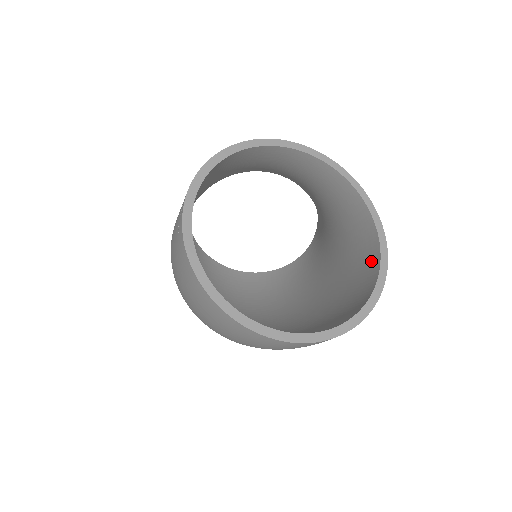
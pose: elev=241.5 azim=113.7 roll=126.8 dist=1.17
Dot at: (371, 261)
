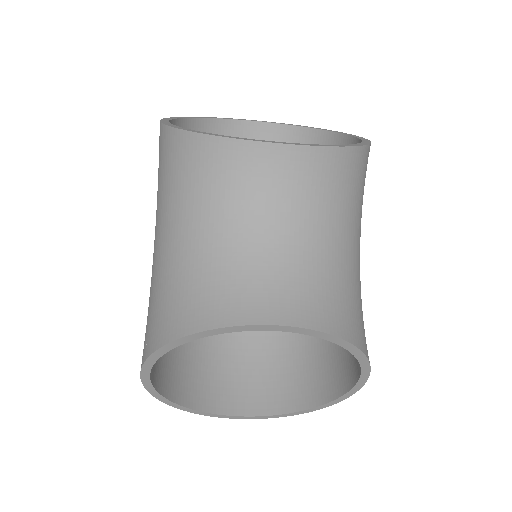
Dot at: (356, 361)
